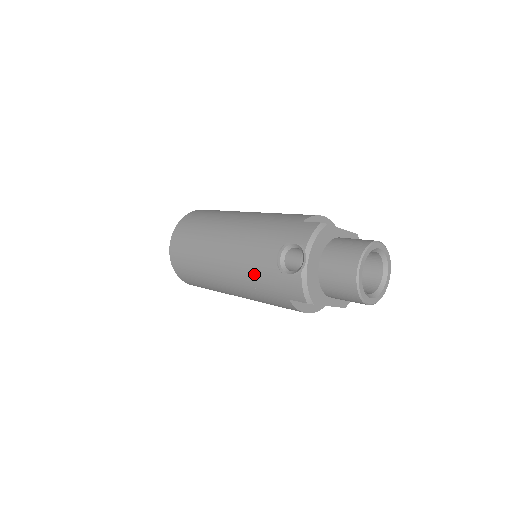
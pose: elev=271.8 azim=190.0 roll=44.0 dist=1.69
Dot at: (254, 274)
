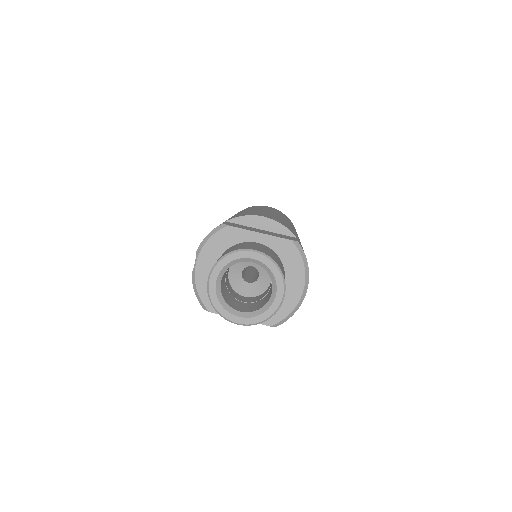
Dot at: occluded
